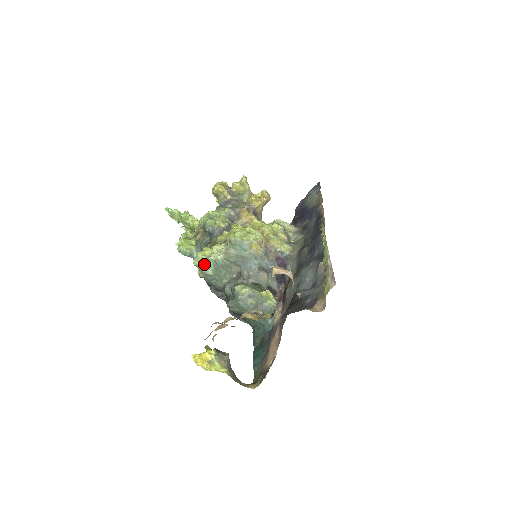
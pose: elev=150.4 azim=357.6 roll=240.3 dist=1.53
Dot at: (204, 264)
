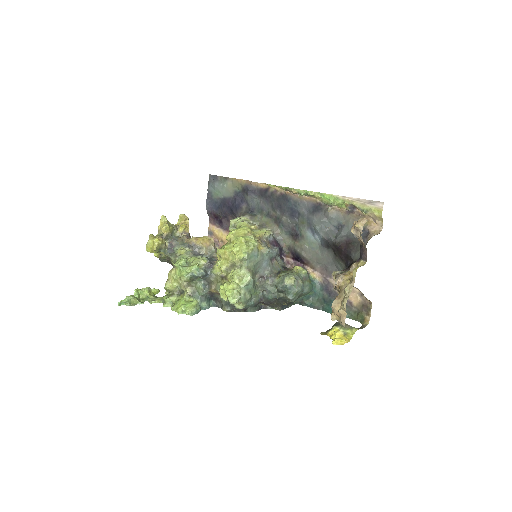
Dot at: (241, 295)
